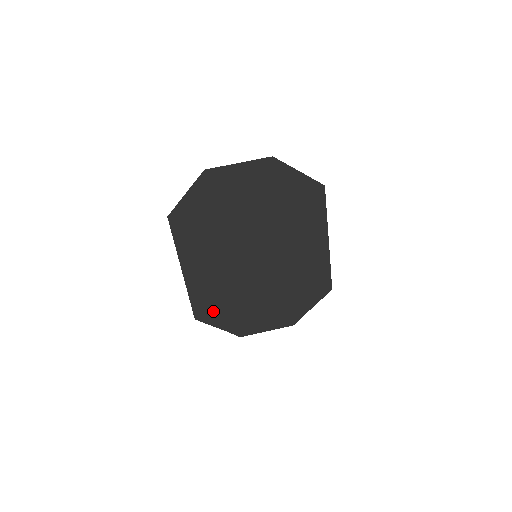
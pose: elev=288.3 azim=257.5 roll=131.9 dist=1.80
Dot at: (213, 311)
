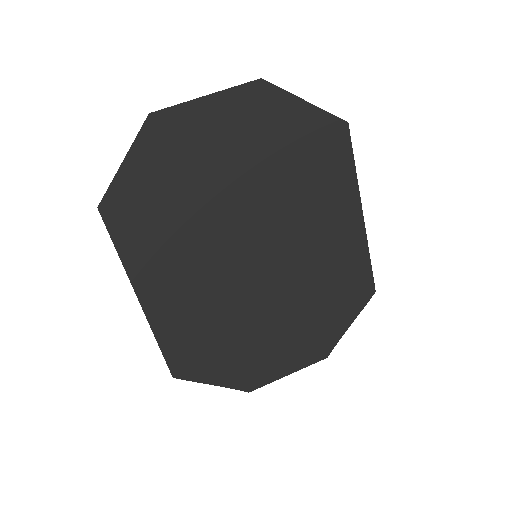
Dot at: (200, 359)
